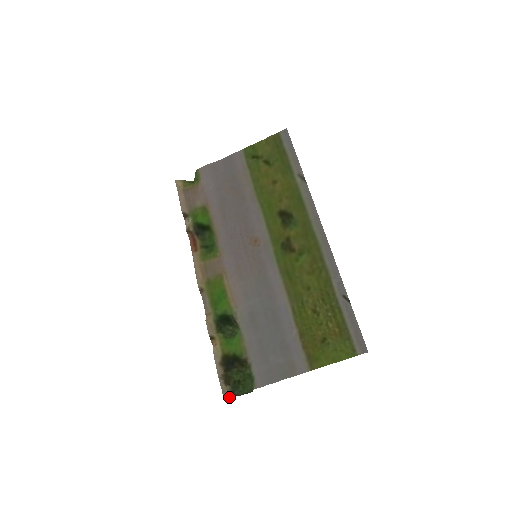
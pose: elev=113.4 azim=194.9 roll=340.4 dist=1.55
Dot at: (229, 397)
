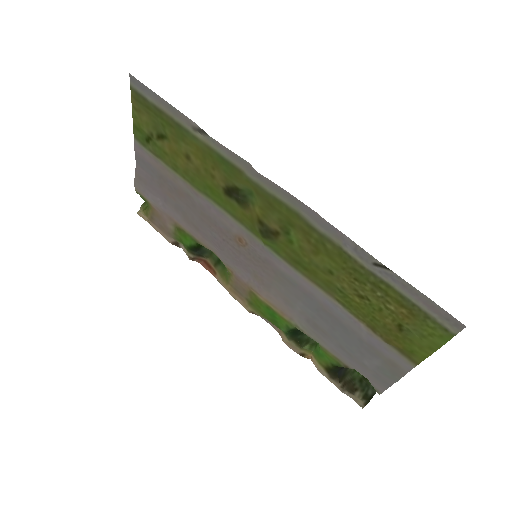
Dot at: (365, 405)
